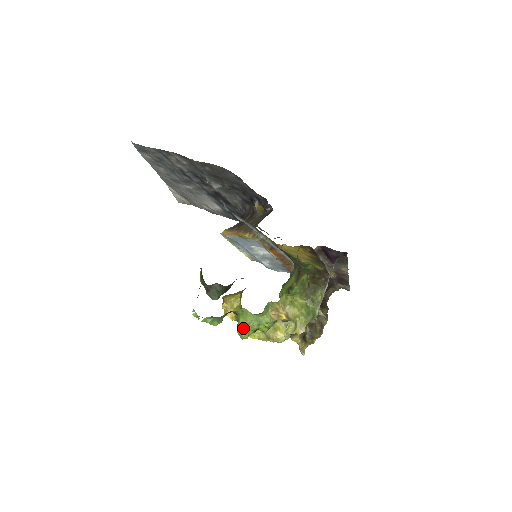
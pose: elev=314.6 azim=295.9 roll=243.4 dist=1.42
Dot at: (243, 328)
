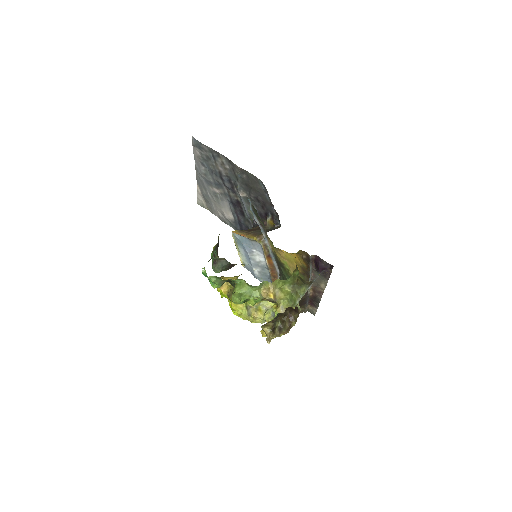
Dot at: (237, 294)
